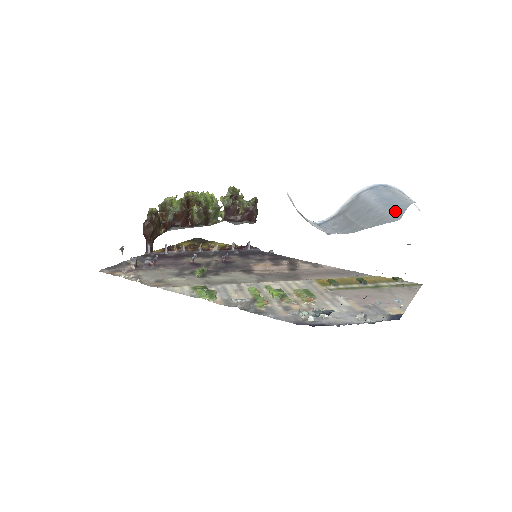
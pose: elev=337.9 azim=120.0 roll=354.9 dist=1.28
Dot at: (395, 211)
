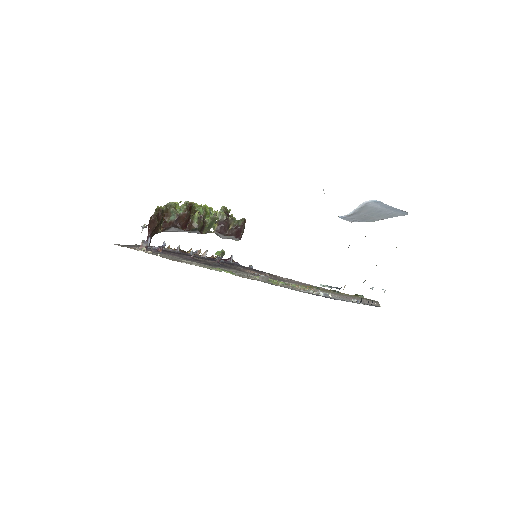
Dot at: (401, 212)
